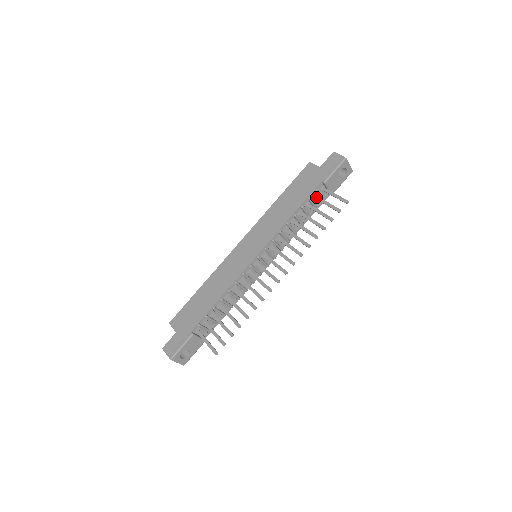
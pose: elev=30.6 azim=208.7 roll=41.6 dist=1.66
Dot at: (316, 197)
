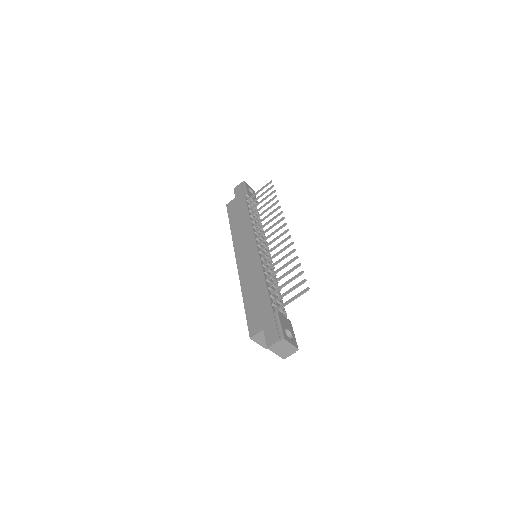
Dot at: (252, 202)
